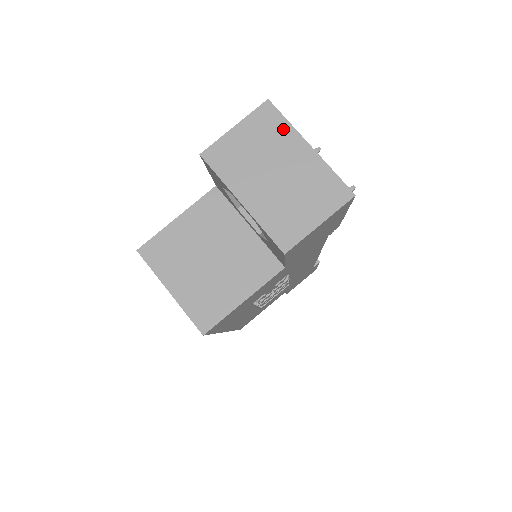
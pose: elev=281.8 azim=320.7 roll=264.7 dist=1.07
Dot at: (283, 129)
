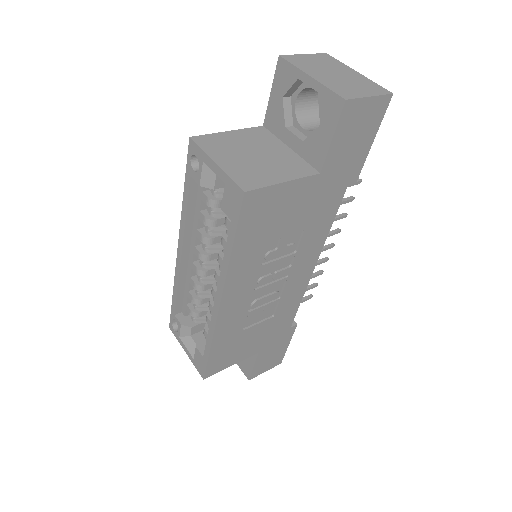
Dot at: (338, 63)
